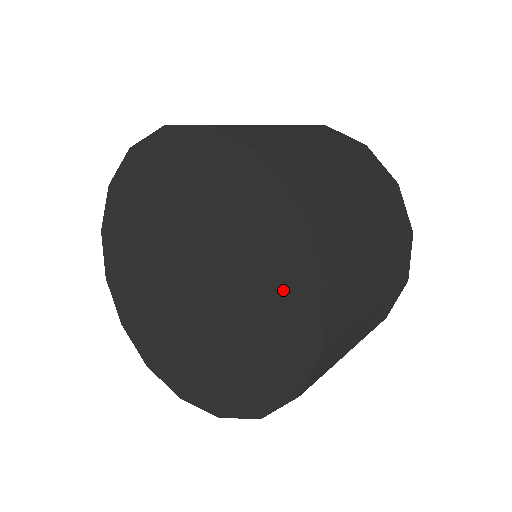
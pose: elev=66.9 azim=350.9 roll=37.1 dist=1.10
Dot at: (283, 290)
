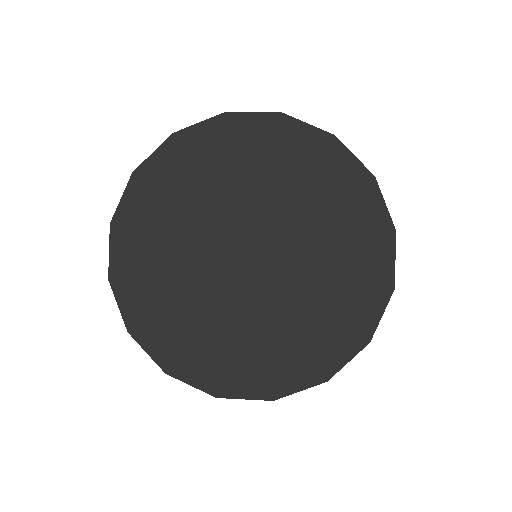
Dot at: (350, 287)
